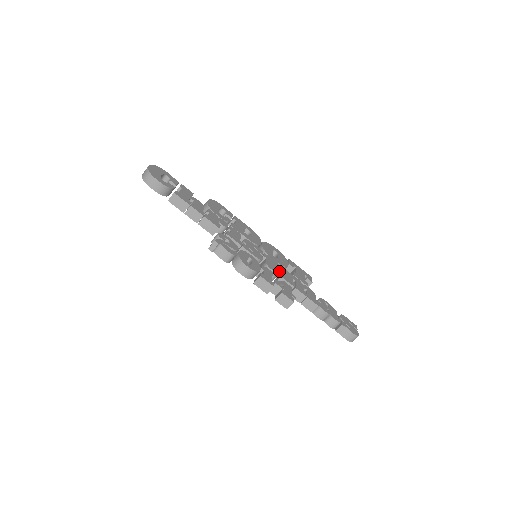
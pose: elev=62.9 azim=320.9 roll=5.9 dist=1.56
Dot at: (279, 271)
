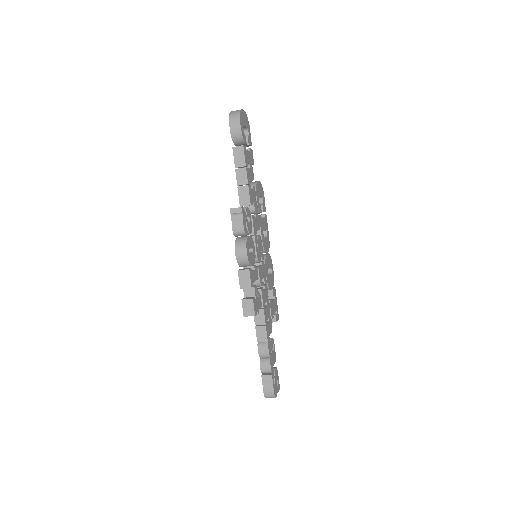
Dot at: (263, 284)
